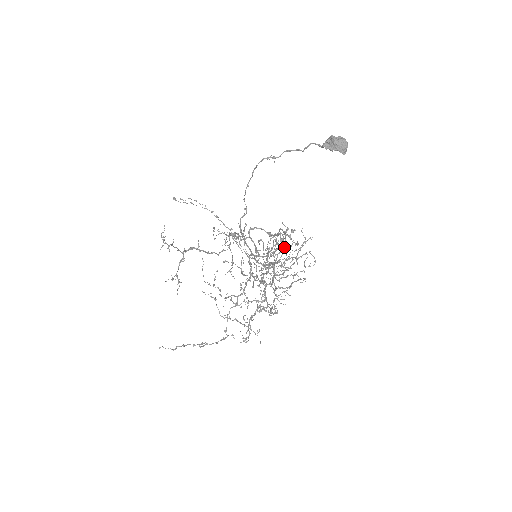
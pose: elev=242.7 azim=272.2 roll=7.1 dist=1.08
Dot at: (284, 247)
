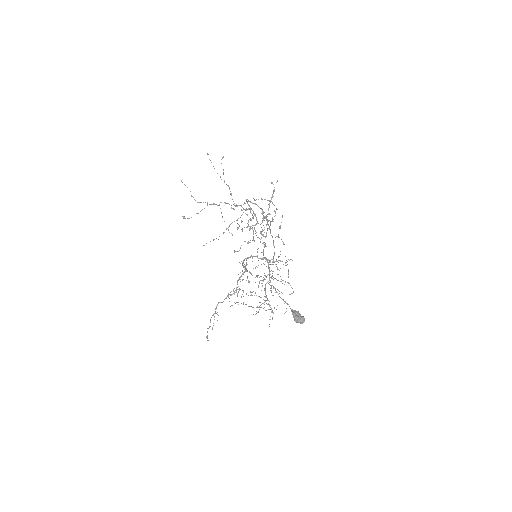
Dot at: occluded
